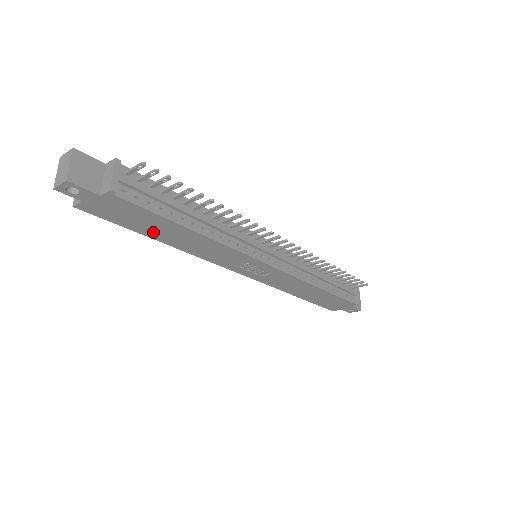
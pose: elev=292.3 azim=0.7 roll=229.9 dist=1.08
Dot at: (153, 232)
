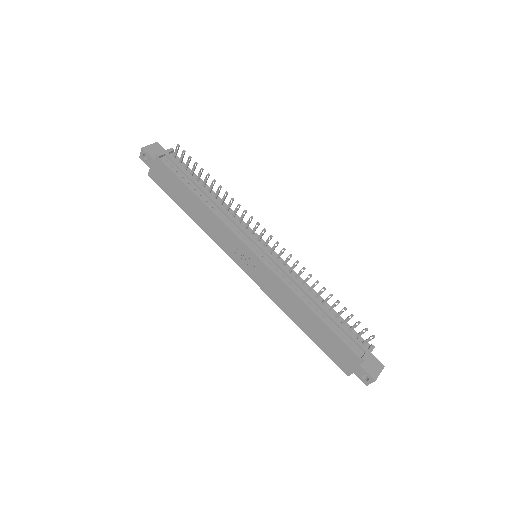
Dot at: (183, 202)
